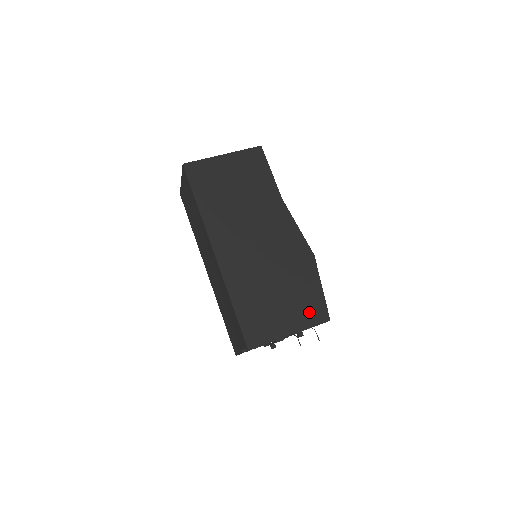
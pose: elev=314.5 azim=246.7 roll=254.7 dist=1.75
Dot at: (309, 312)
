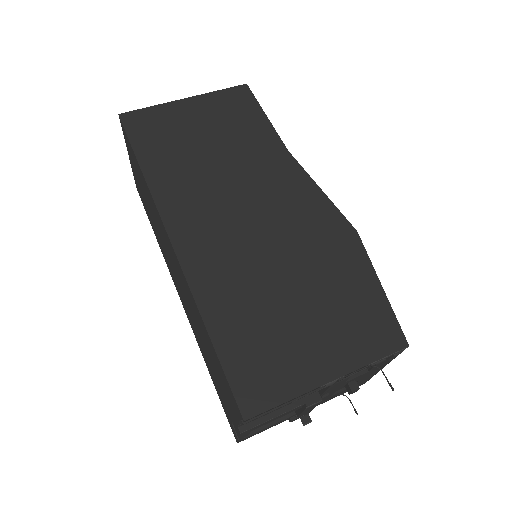
Dot at: (363, 333)
